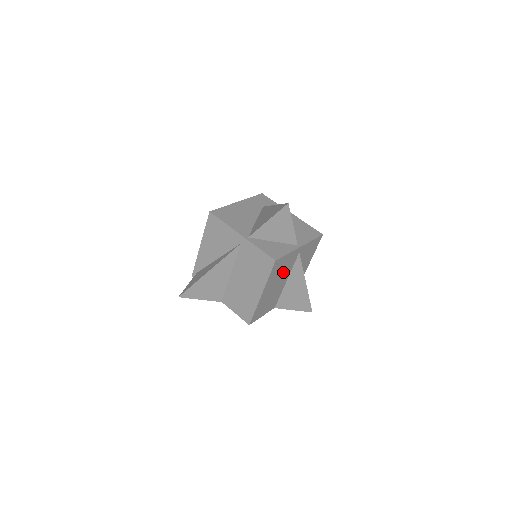
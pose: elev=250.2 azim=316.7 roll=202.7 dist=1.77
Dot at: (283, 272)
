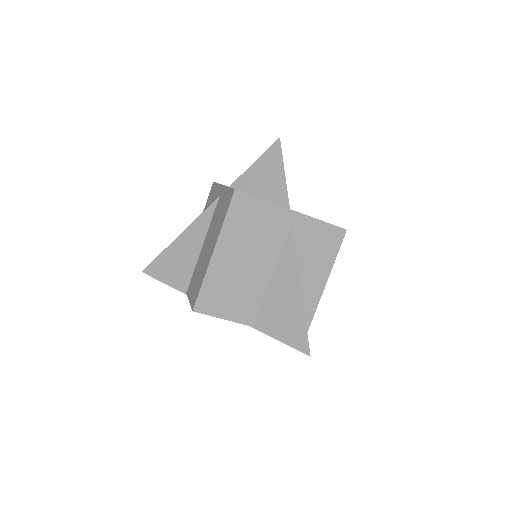
Dot at: (260, 241)
